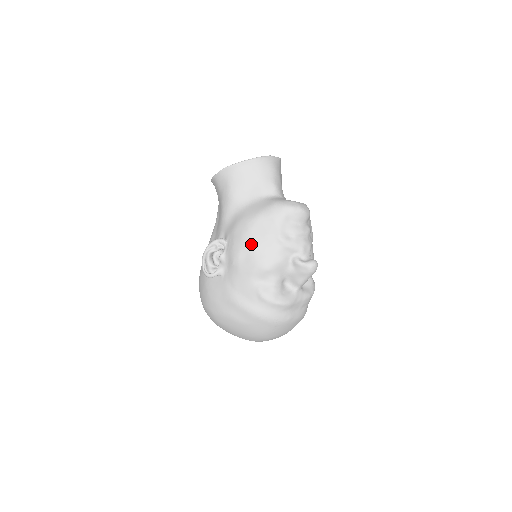
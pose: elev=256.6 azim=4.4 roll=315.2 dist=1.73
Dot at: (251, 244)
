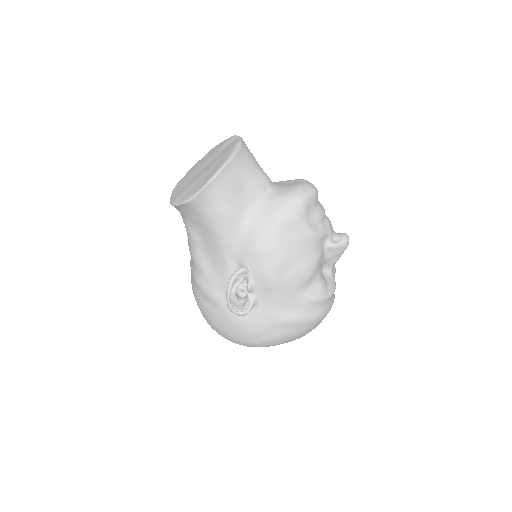
Dot at: (286, 258)
